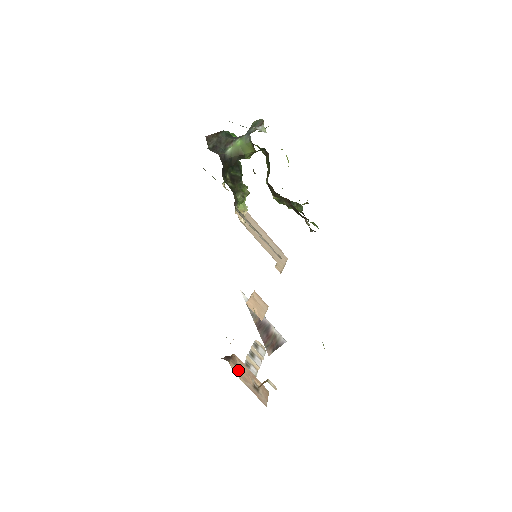
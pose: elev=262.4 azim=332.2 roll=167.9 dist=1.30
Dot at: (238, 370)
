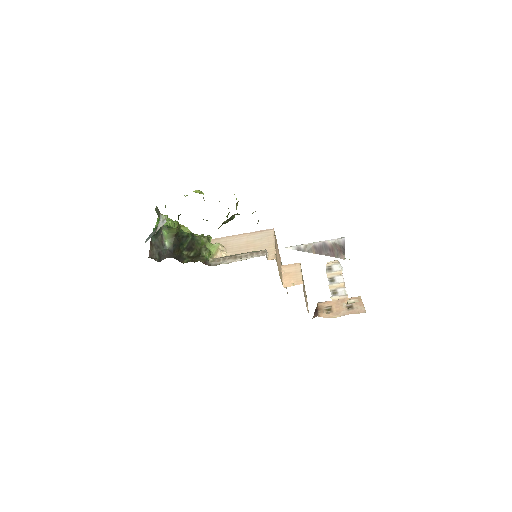
Dot at: (328, 312)
